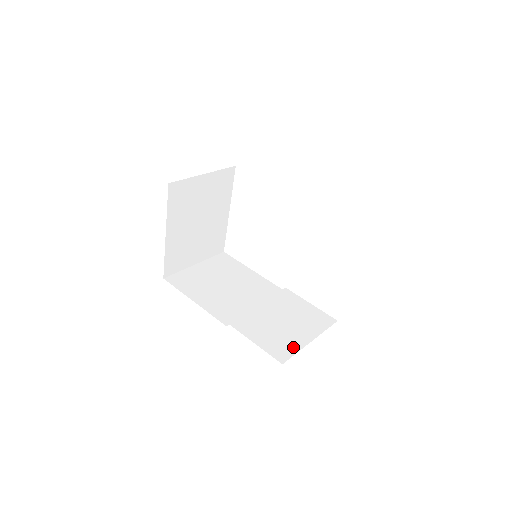
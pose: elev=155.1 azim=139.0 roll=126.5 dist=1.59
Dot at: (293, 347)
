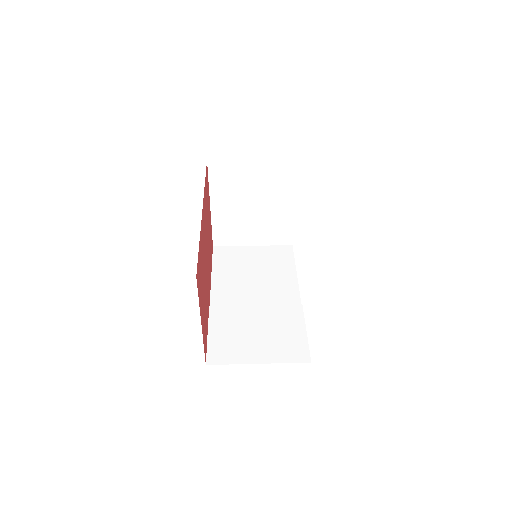
Dot at: (234, 357)
